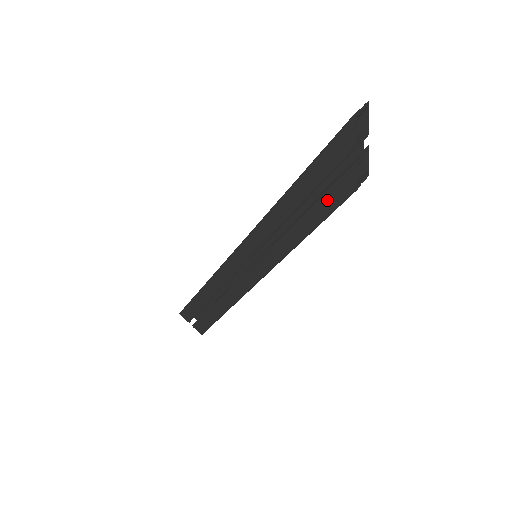
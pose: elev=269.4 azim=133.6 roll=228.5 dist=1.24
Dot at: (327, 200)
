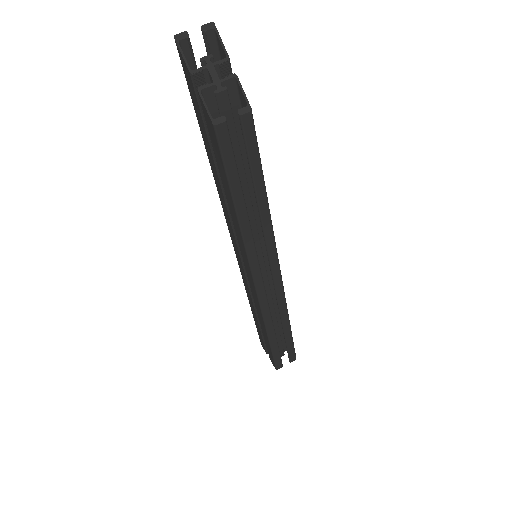
Dot at: (216, 153)
